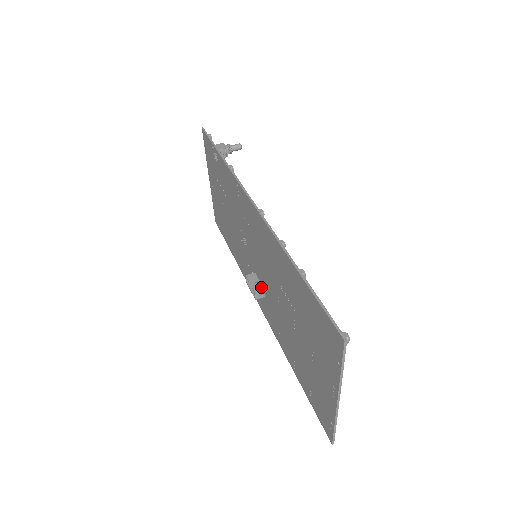
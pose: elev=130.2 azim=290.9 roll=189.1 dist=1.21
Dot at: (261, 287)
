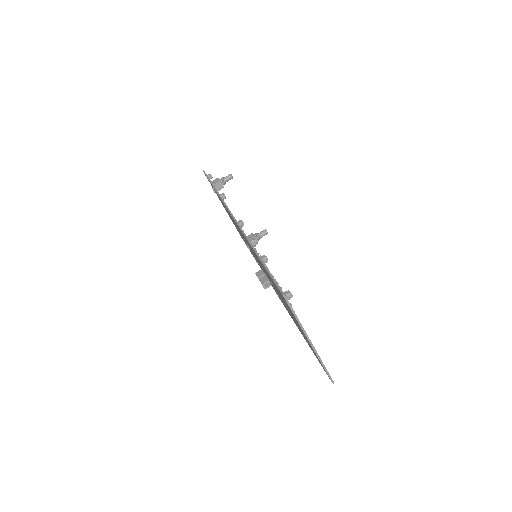
Dot at: (266, 279)
